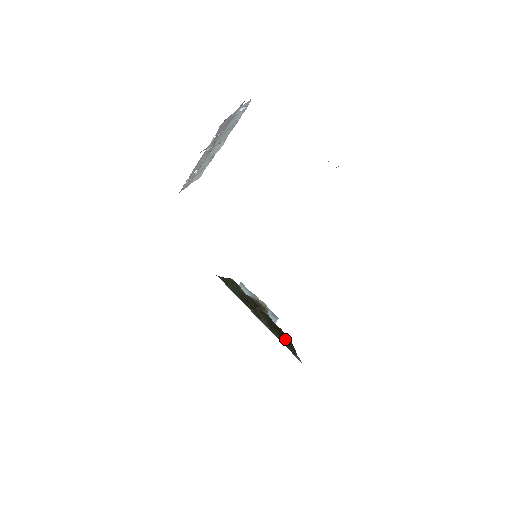
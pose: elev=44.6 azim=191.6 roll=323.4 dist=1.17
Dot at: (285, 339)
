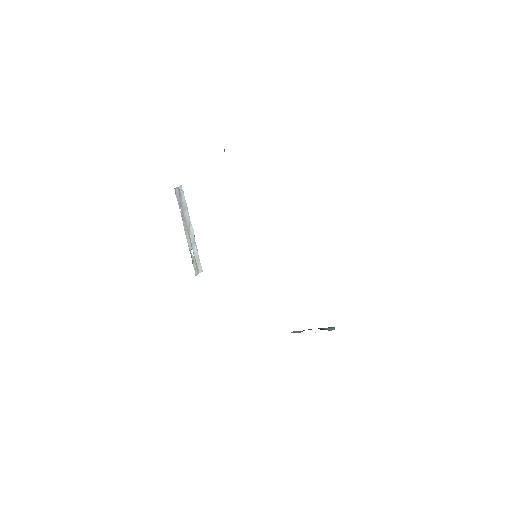
Dot at: occluded
